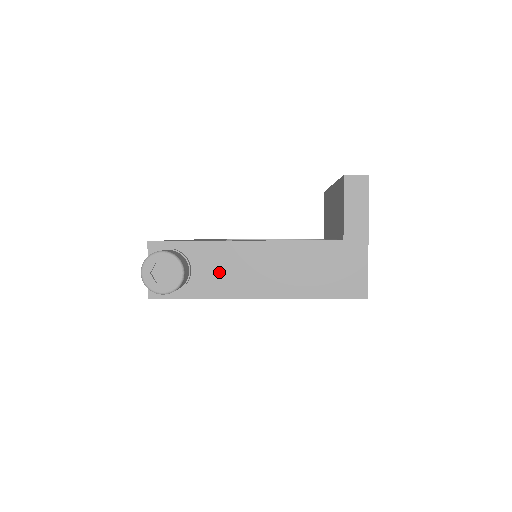
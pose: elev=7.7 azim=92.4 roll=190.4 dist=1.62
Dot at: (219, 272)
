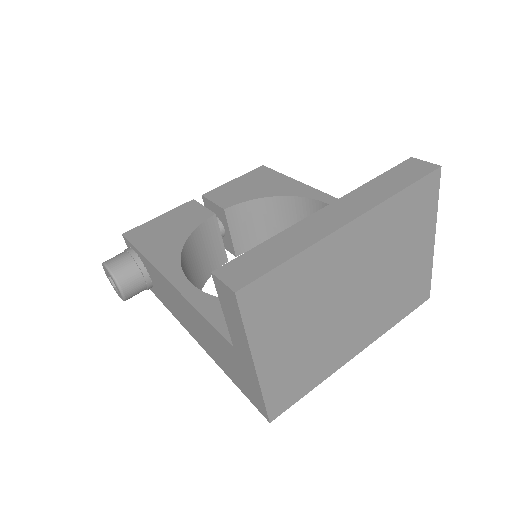
Dot at: (164, 293)
